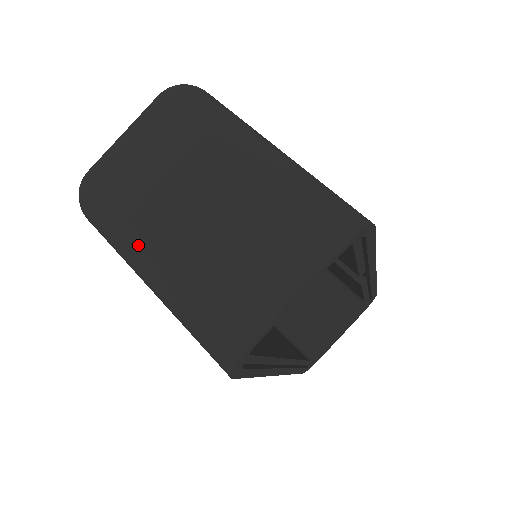
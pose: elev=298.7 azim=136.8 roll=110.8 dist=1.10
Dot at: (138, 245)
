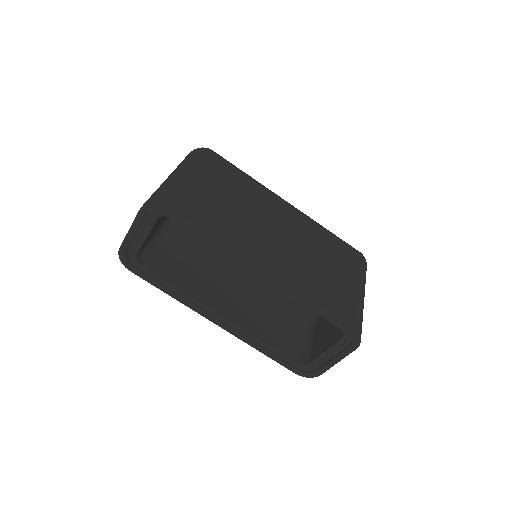
Dot at: occluded
